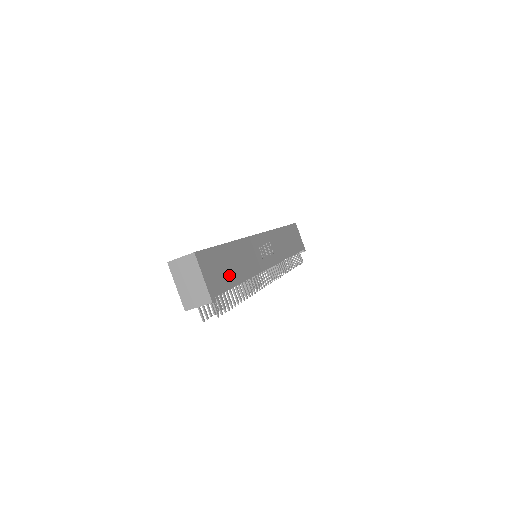
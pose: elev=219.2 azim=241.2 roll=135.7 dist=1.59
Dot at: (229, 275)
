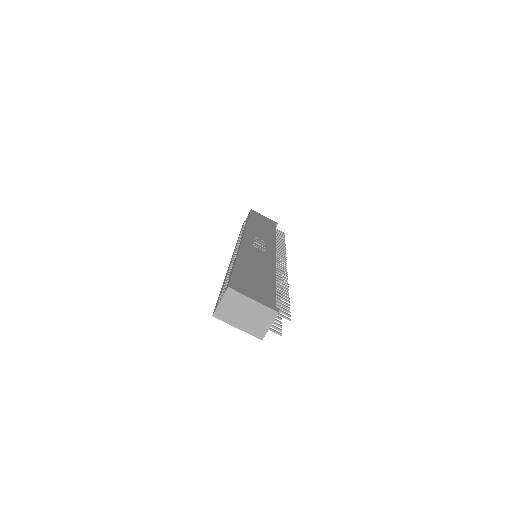
Dot at: (263, 283)
